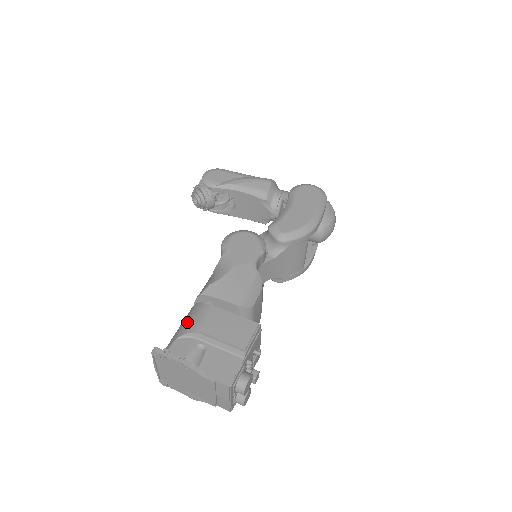
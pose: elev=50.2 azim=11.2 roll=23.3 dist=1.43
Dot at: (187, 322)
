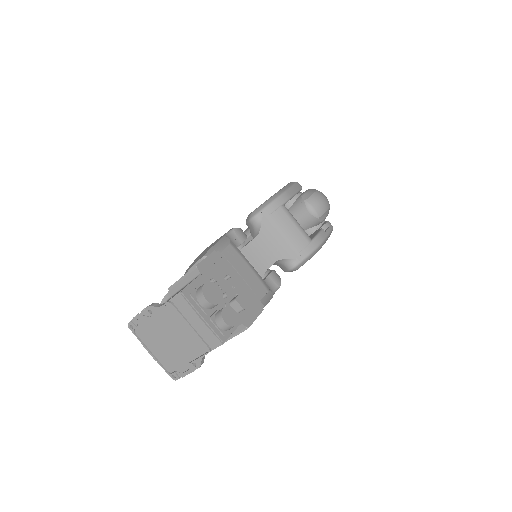
Dot at: occluded
